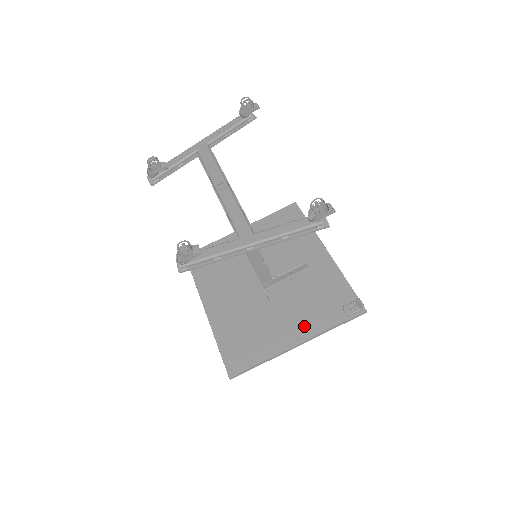
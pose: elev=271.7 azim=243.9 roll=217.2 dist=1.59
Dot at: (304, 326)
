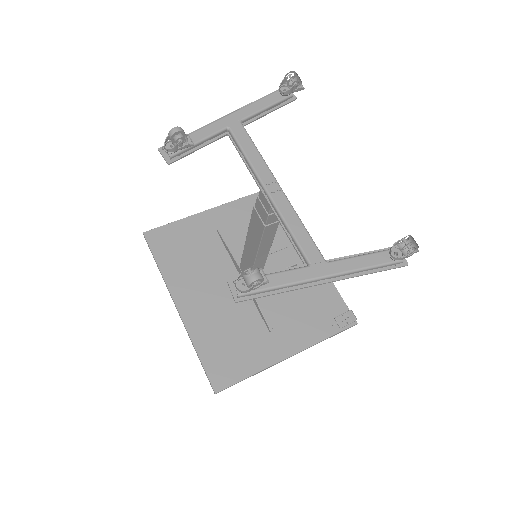
Dot at: (295, 336)
